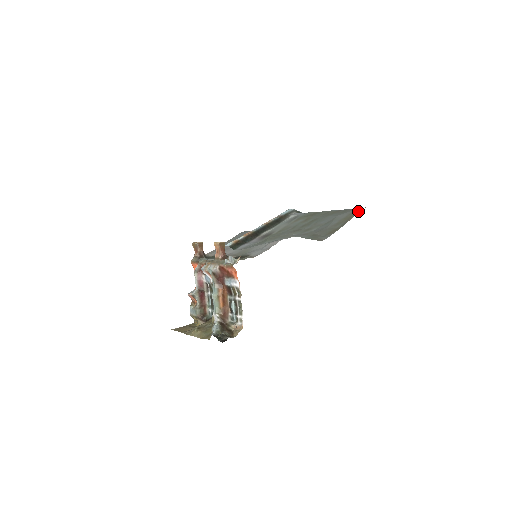
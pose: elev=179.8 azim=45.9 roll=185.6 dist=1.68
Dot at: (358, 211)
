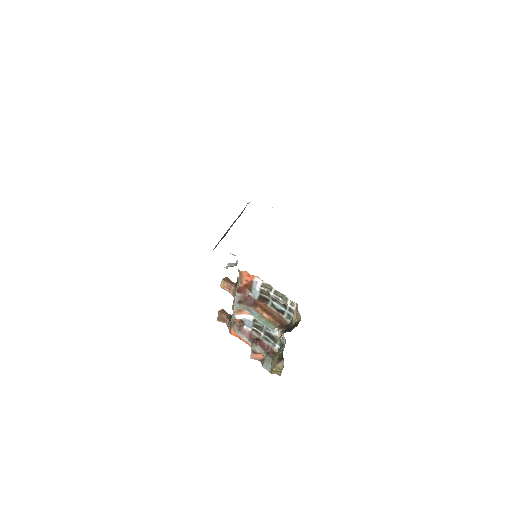
Dot at: occluded
